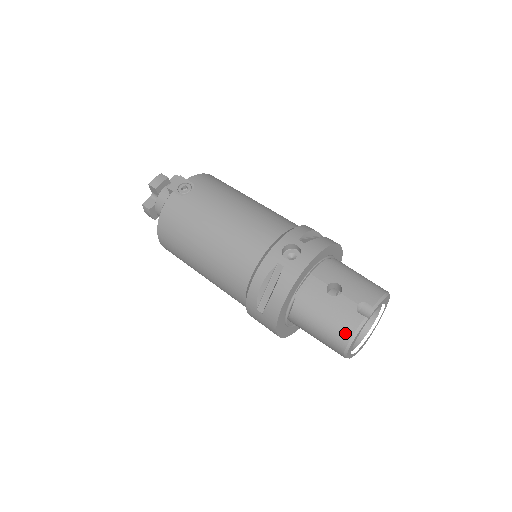
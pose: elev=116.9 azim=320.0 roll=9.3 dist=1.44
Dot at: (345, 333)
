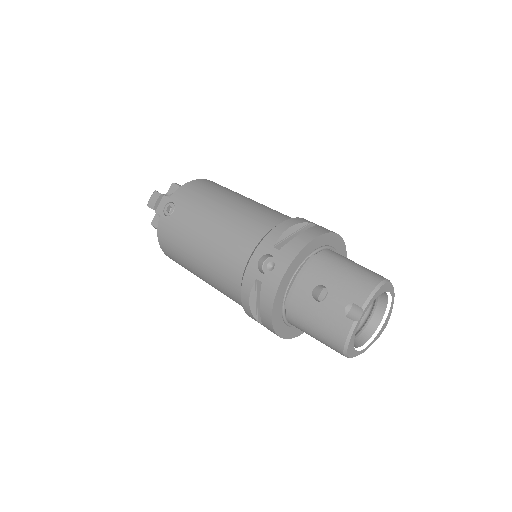
Dot at: (337, 340)
